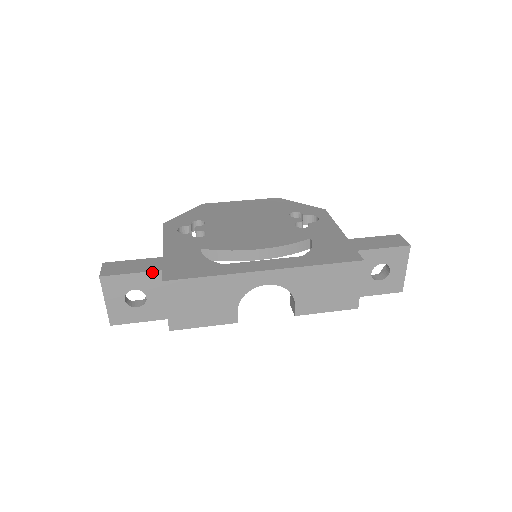
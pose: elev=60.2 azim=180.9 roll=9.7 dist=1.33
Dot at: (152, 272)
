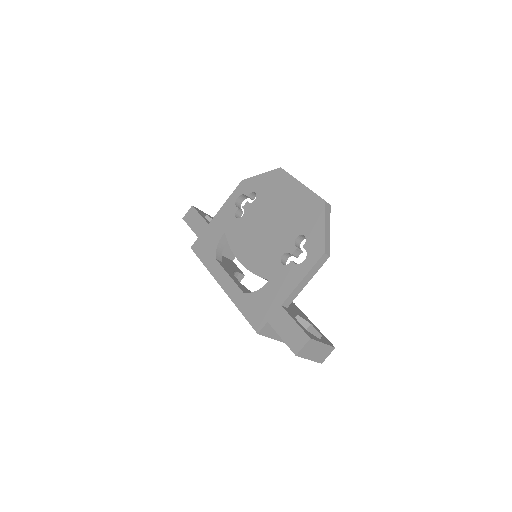
Dot at: (196, 234)
